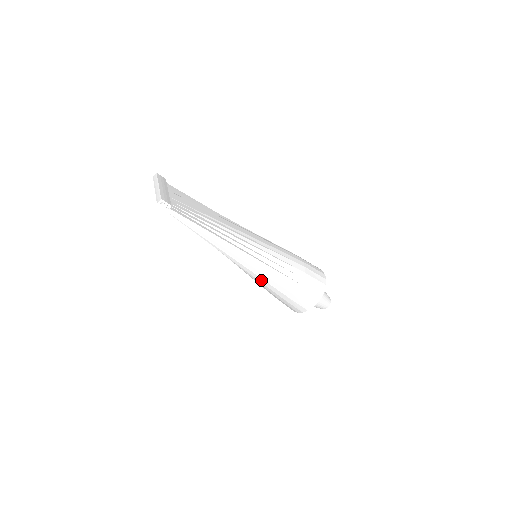
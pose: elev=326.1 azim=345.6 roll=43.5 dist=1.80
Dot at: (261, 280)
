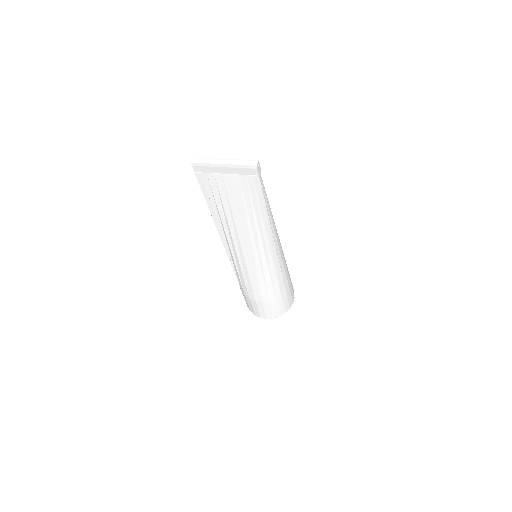
Dot at: (279, 271)
